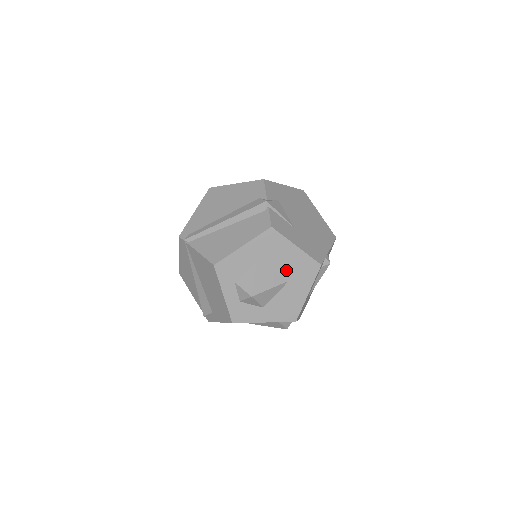
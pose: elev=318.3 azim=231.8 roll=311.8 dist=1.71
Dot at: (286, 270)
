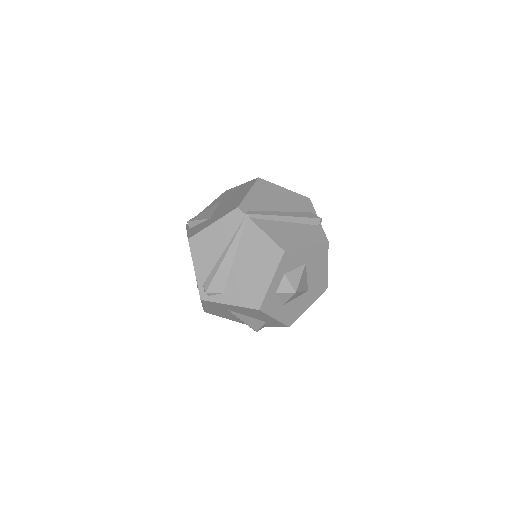
Dot at: (312, 281)
